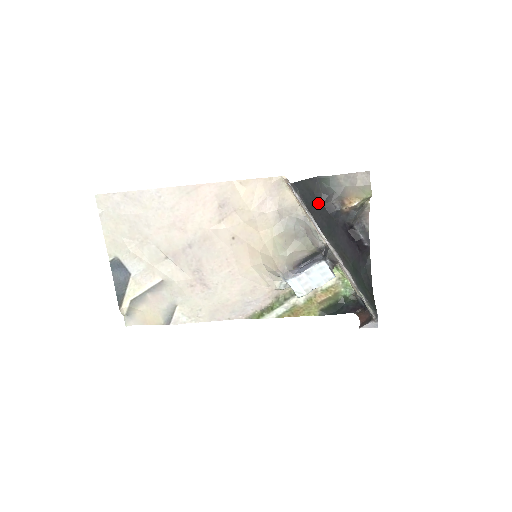
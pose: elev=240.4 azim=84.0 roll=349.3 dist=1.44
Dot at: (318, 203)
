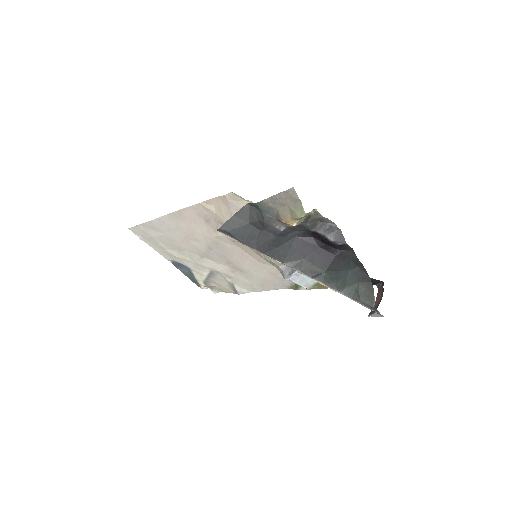
Dot at: (259, 231)
